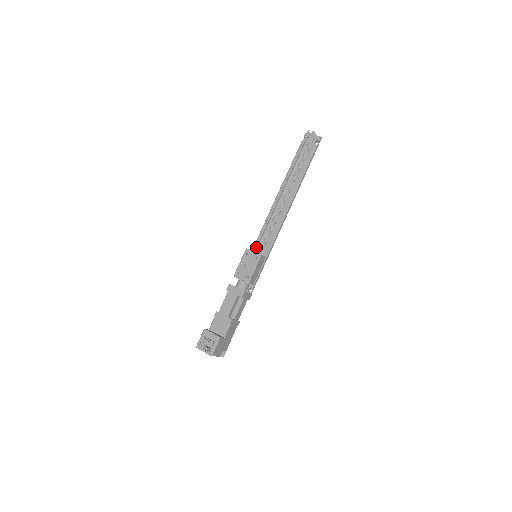
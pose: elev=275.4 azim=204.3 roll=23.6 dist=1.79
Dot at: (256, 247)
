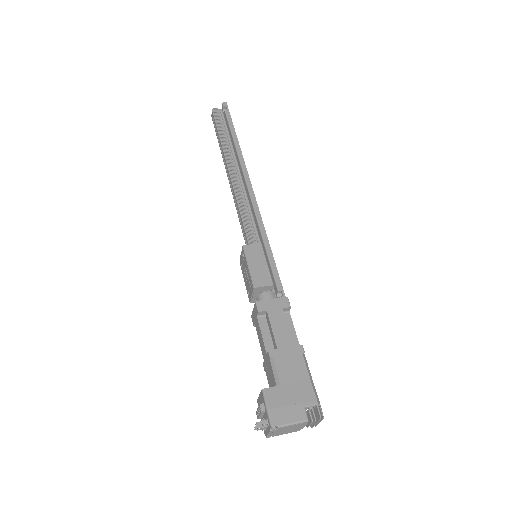
Dot at: occluded
